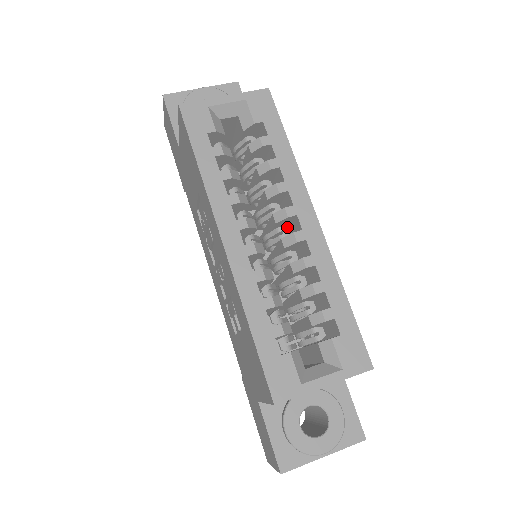
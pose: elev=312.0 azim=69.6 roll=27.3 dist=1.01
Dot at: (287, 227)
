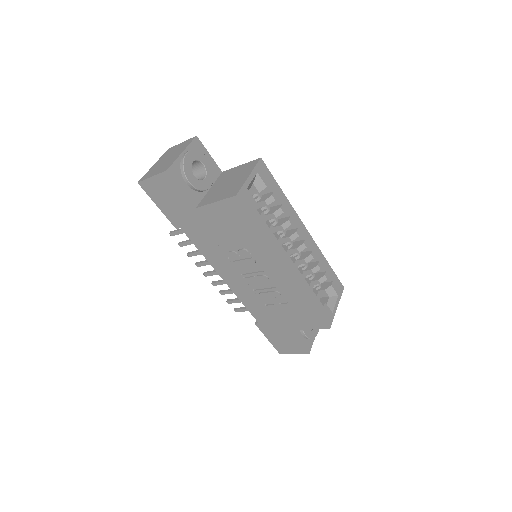
Dot at: occluded
